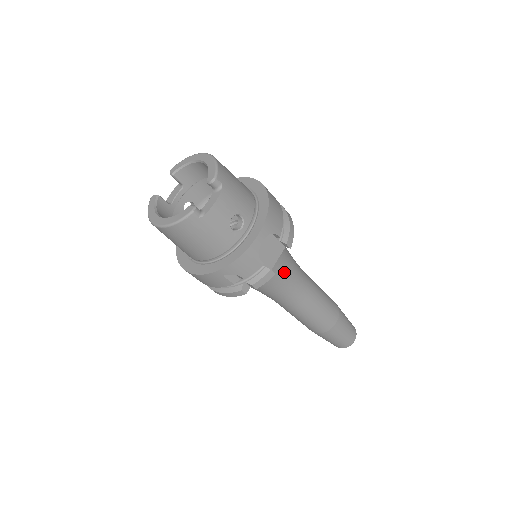
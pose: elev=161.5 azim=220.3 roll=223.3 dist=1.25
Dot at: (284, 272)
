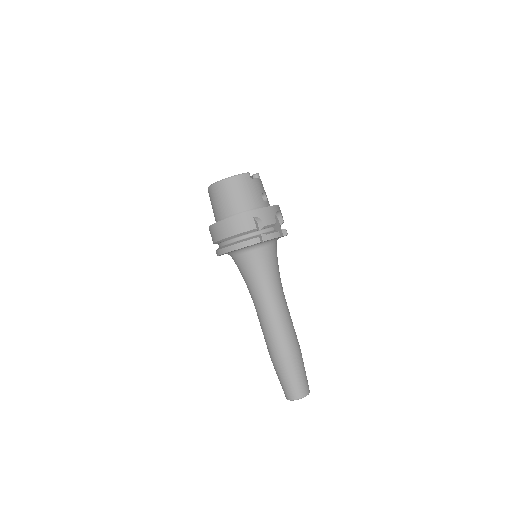
Dot at: (276, 263)
